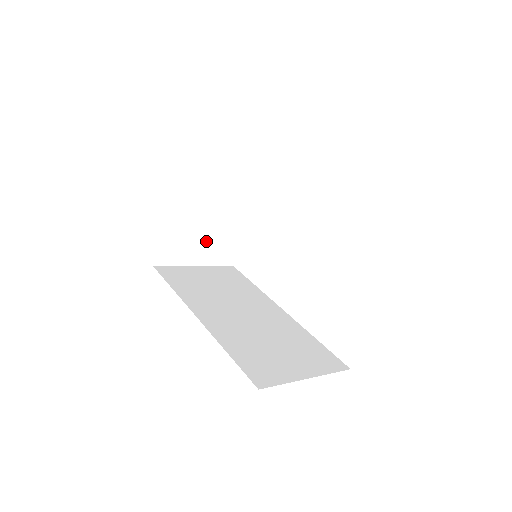
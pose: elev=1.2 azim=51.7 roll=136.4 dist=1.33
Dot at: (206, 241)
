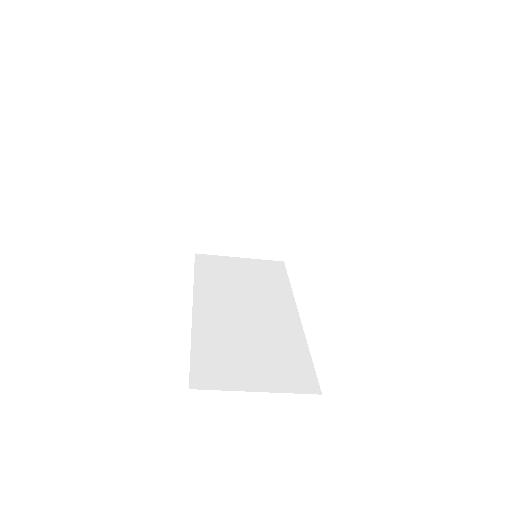
Dot at: (250, 235)
